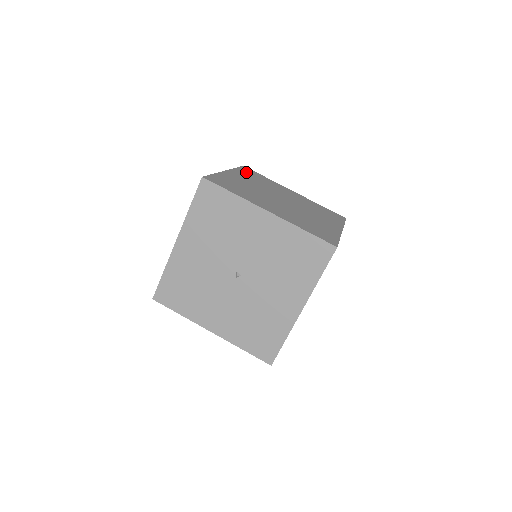
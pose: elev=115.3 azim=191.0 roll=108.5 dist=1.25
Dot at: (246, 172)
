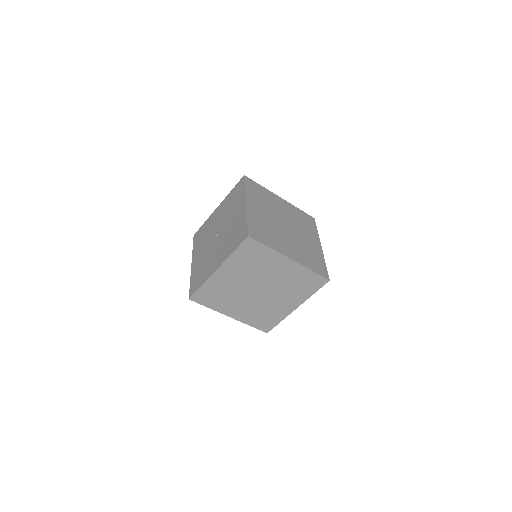
Dot at: (302, 215)
